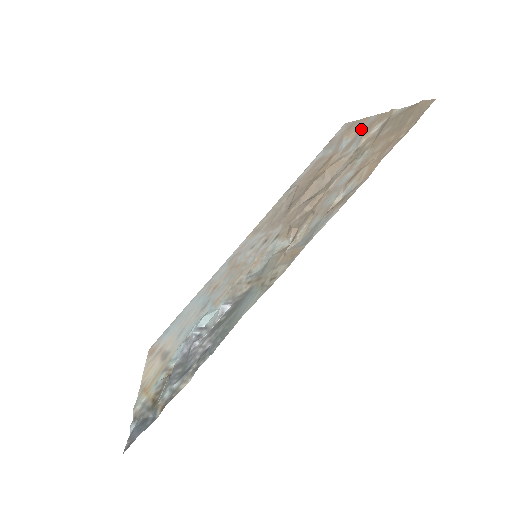
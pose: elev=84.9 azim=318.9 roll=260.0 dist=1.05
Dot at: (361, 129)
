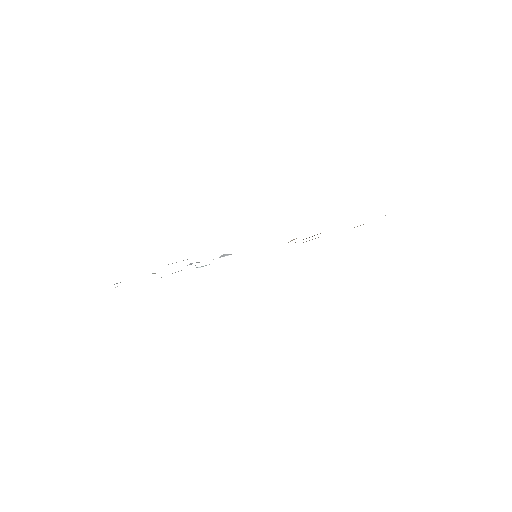
Dot at: occluded
